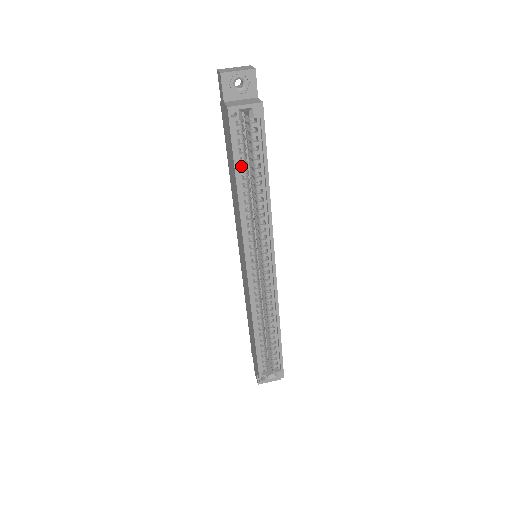
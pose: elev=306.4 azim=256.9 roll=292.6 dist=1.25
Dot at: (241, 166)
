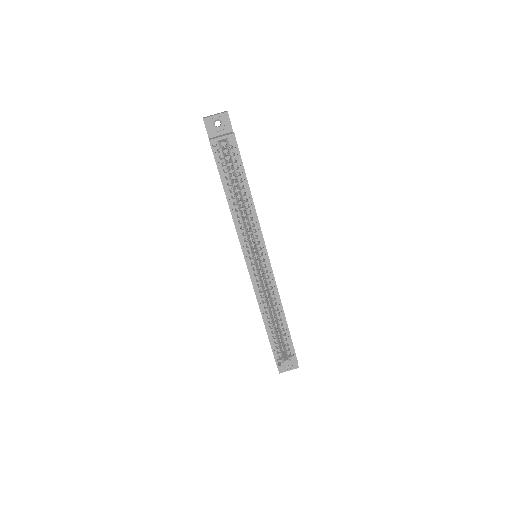
Dot at: occluded
